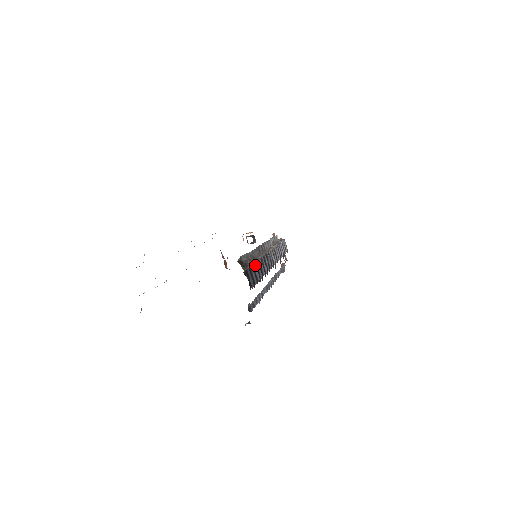
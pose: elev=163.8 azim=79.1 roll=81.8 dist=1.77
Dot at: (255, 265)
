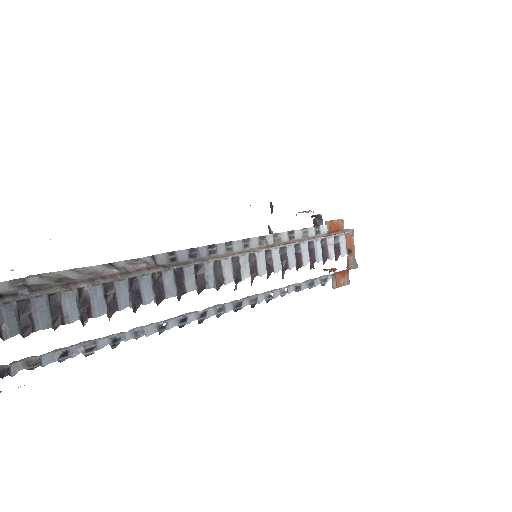
Dot at: (72, 293)
